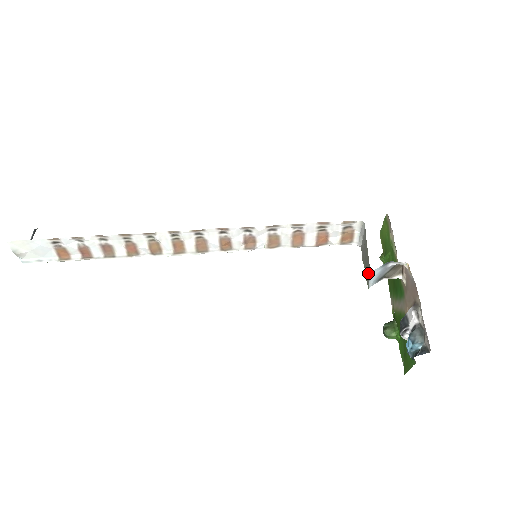
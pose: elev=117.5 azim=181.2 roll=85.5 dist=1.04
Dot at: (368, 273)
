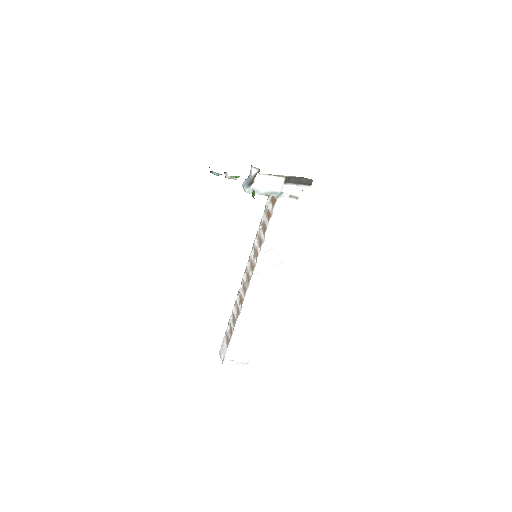
Dot at: occluded
